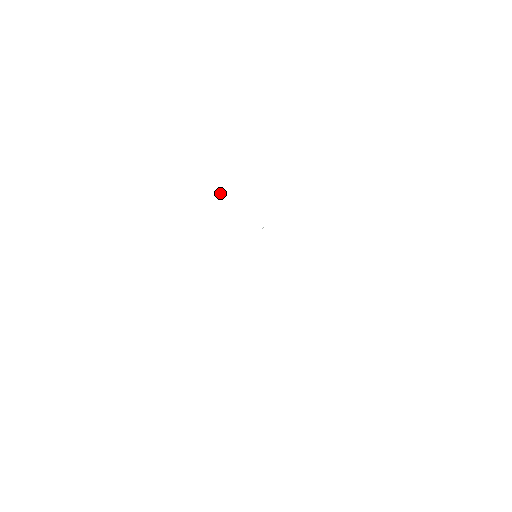
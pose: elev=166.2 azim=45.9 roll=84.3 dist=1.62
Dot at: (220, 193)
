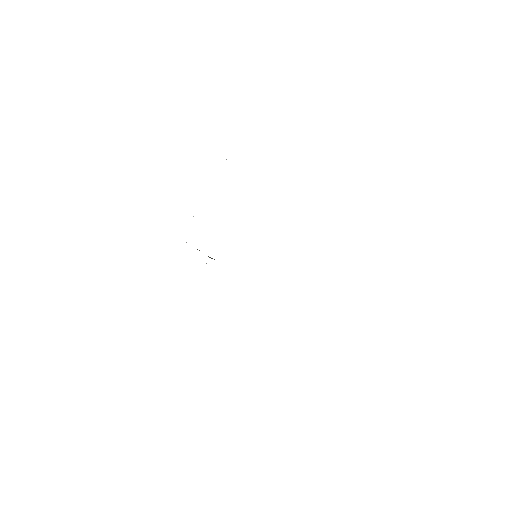
Dot at: occluded
